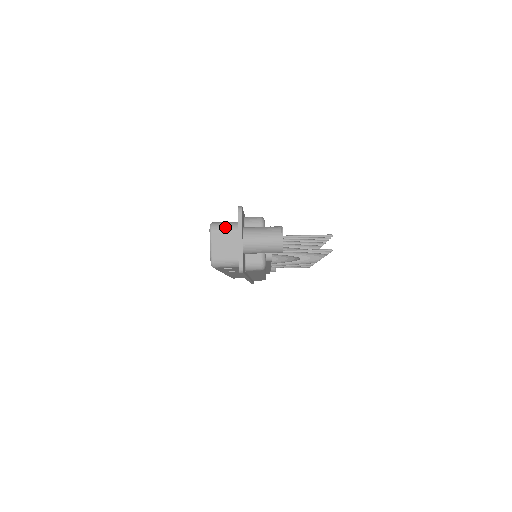
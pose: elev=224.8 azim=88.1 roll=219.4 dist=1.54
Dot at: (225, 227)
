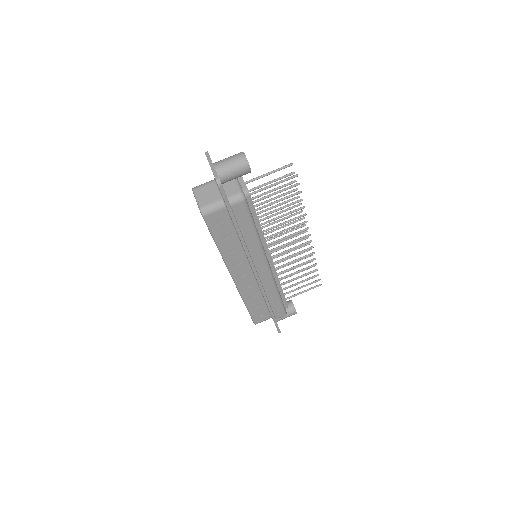
Dot at: (204, 184)
